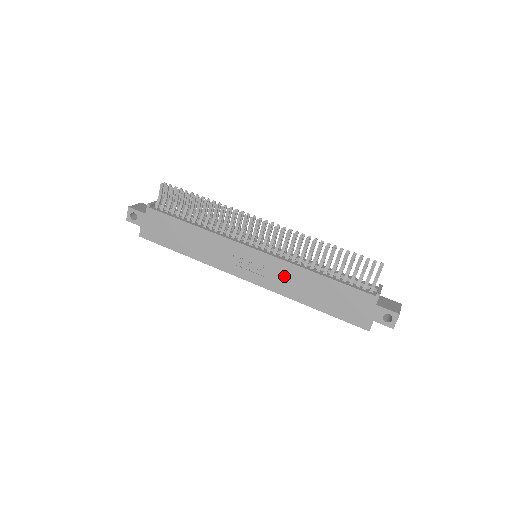
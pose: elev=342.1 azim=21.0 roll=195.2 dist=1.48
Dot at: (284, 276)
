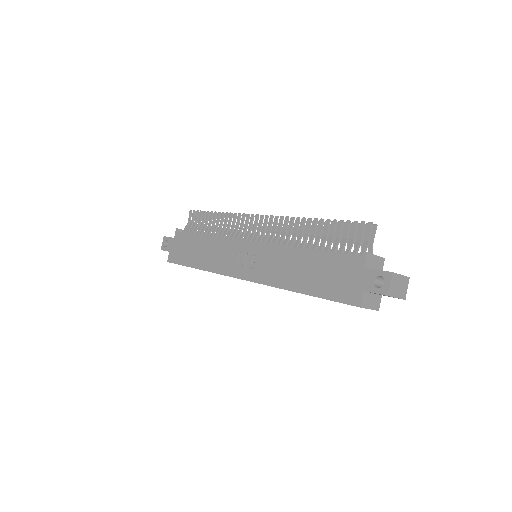
Dot at: (273, 262)
